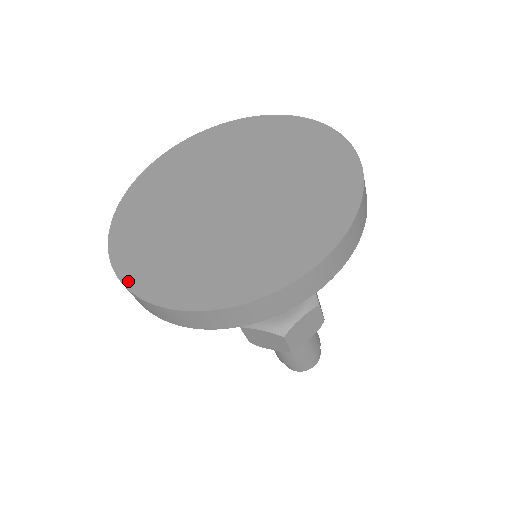
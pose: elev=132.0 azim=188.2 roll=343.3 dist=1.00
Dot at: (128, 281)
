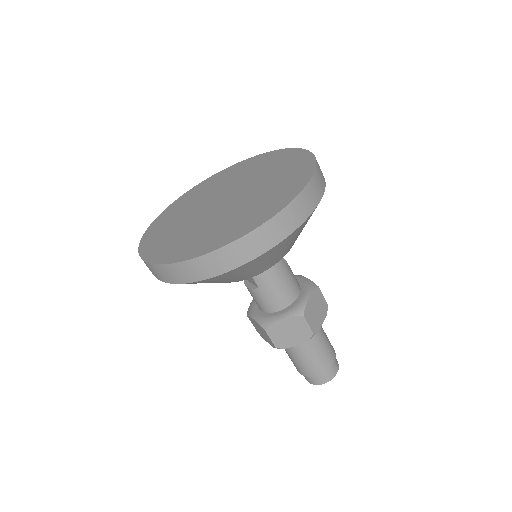
Dot at: (175, 260)
